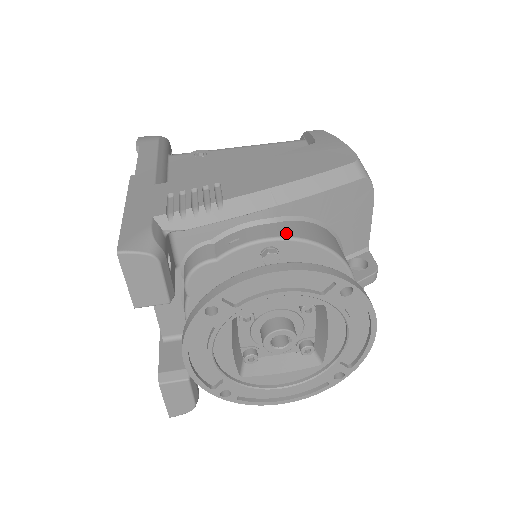
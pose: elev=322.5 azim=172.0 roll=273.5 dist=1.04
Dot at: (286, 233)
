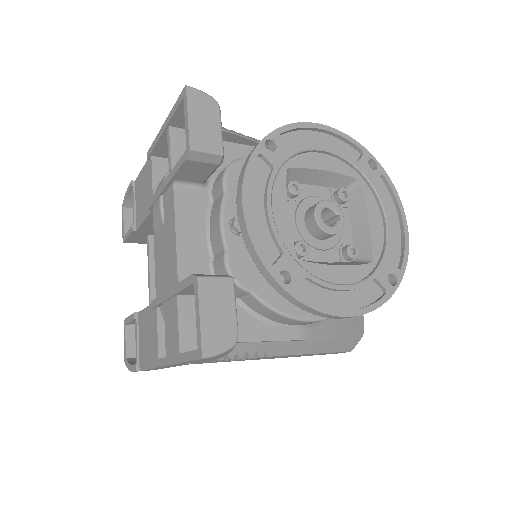
Dot at: occluded
